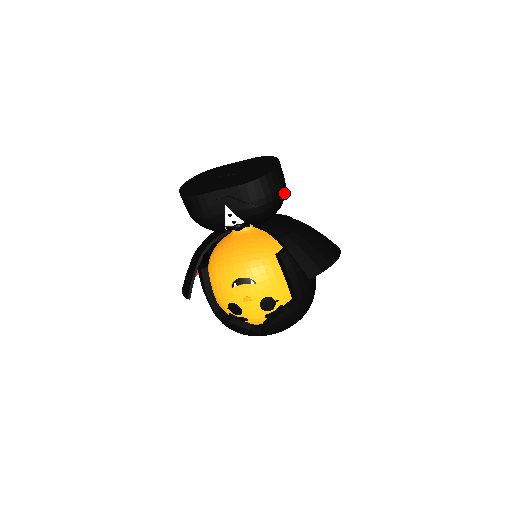
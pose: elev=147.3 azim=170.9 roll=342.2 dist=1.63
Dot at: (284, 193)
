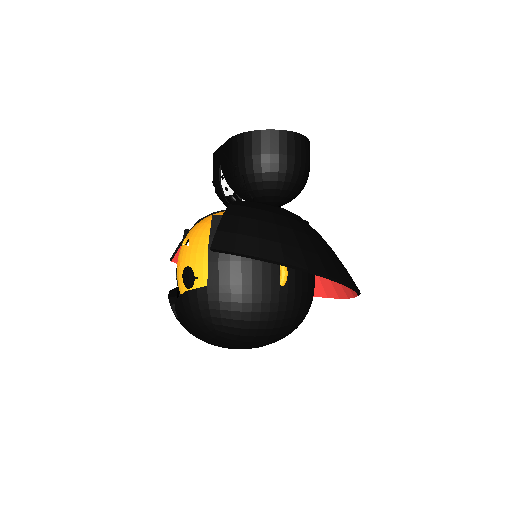
Dot at: (279, 168)
